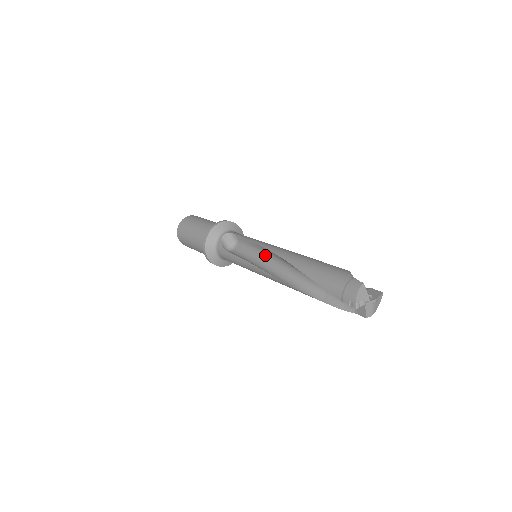
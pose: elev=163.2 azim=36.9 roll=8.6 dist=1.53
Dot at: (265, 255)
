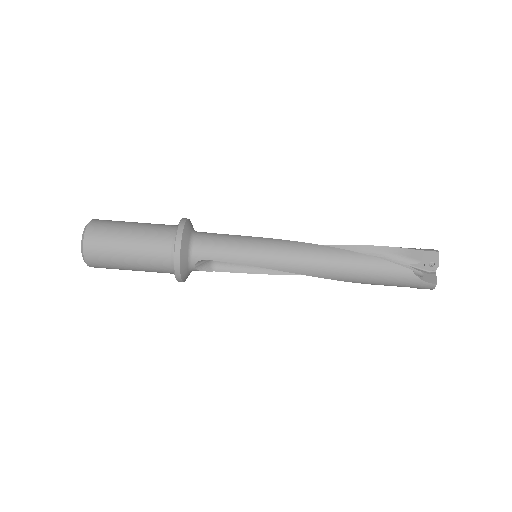
Dot at: occluded
